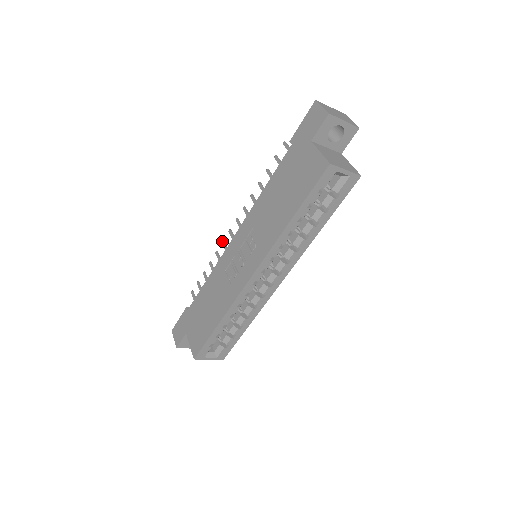
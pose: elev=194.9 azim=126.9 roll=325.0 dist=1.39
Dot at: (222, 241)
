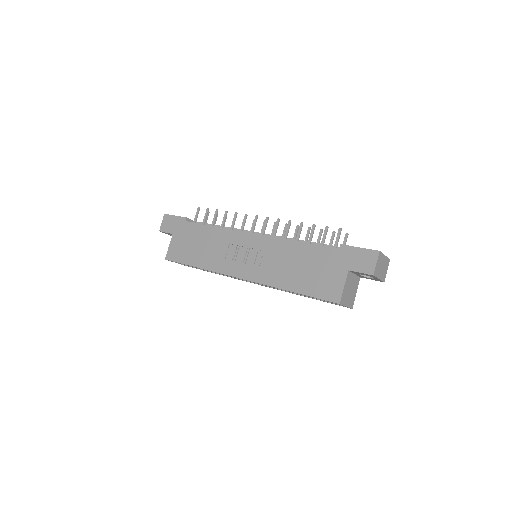
Dot at: (246, 214)
